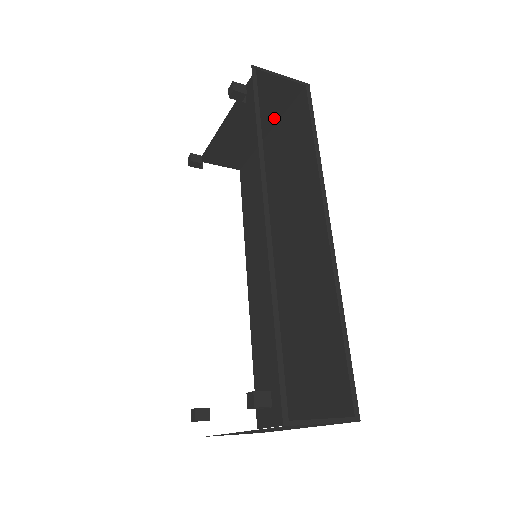
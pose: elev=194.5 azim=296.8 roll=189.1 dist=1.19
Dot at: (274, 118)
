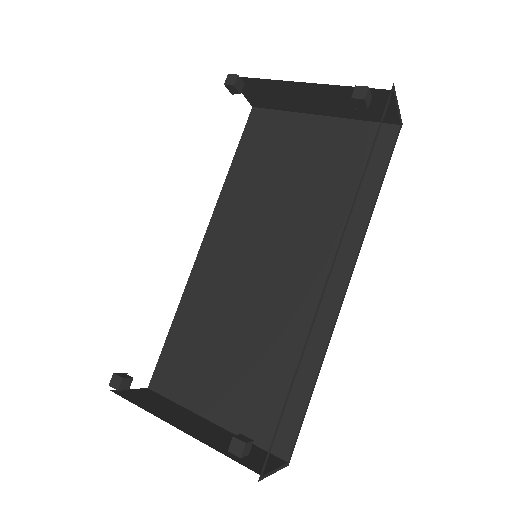
Dot at: (343, 114)
